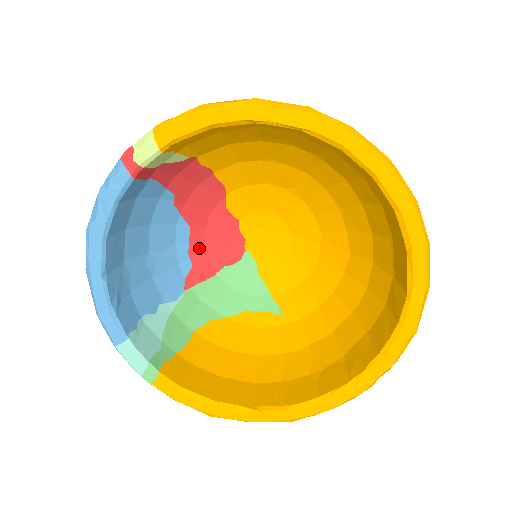
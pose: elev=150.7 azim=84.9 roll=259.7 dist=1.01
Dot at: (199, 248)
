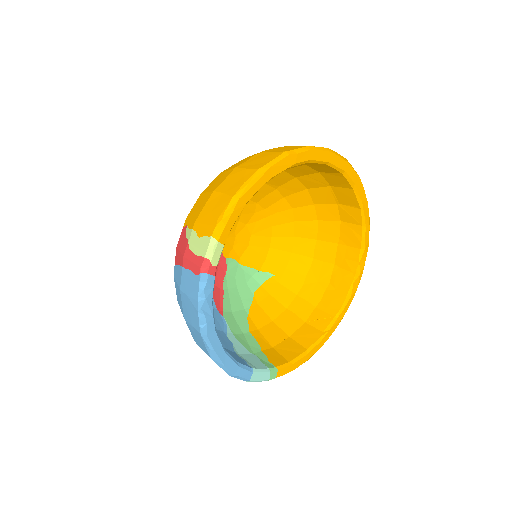
Dot at: occluded
